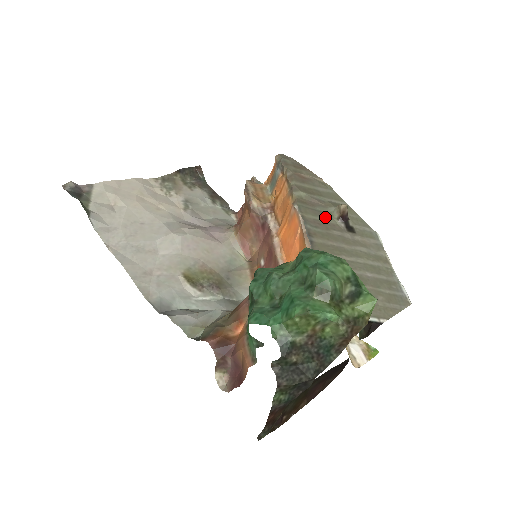
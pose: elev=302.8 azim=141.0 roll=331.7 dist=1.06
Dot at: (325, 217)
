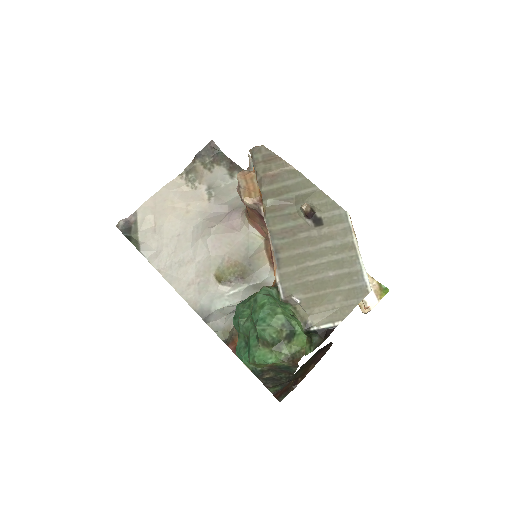
Dot at: (293, 219)
